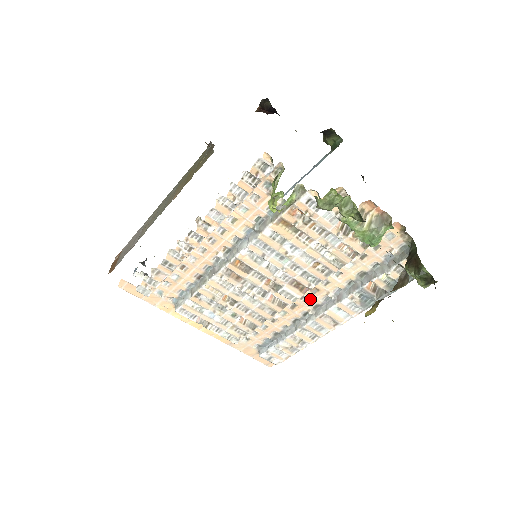
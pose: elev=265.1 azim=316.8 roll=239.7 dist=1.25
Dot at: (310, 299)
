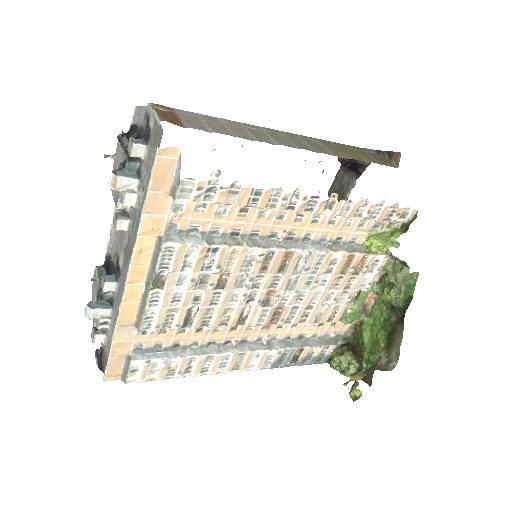
Dot at: (253, 331)
